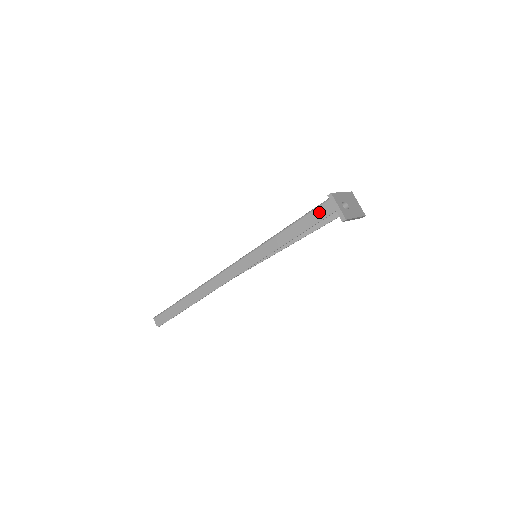
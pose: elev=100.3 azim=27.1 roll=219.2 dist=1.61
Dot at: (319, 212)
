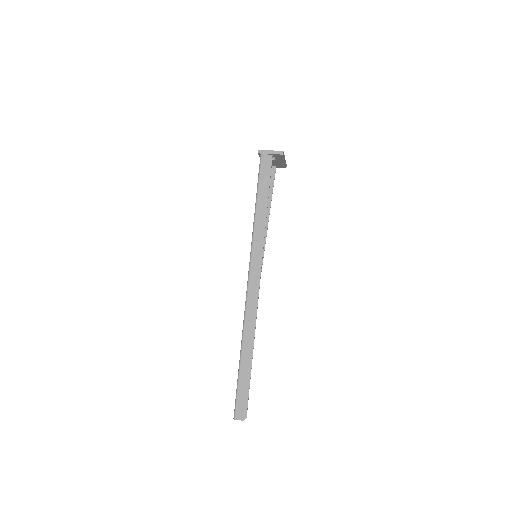
Dot at: (264, 168)
